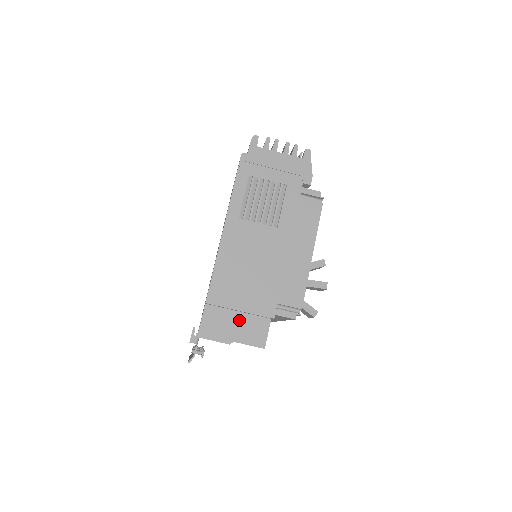
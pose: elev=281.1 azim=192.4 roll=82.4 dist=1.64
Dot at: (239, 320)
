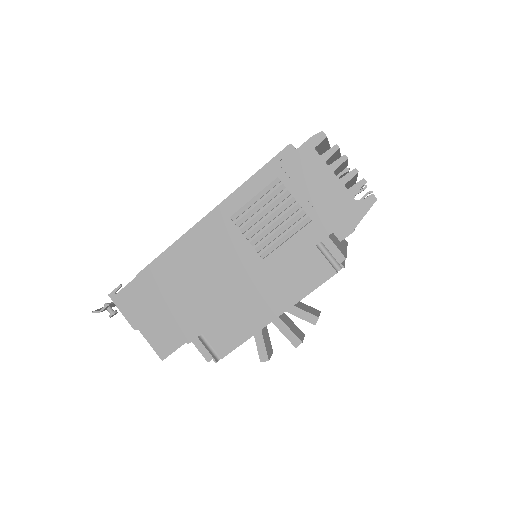
Dot at: (158, 316)
